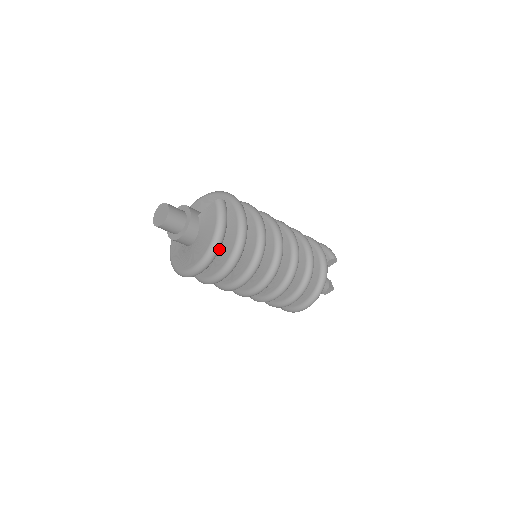
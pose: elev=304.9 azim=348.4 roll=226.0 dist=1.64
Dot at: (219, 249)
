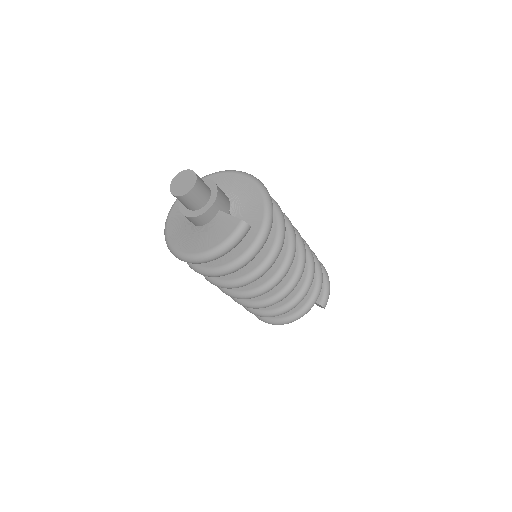
Dot at: (206, 262)
